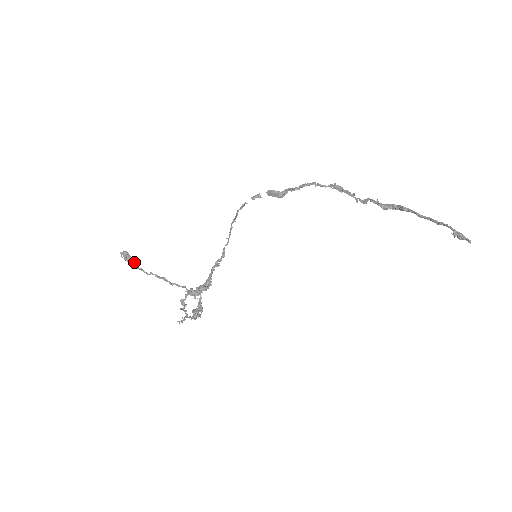
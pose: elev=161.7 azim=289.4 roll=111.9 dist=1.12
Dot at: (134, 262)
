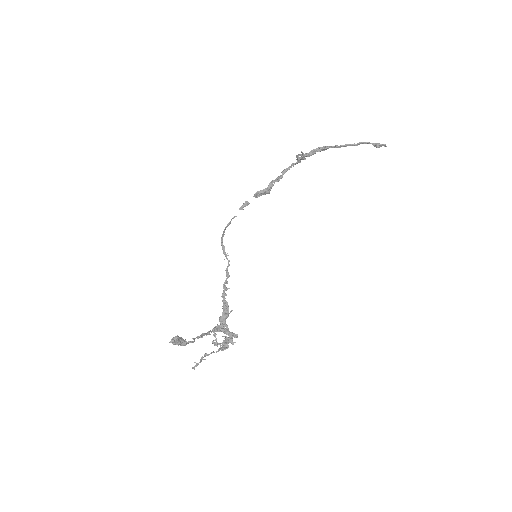
Dot at: (184, 340)
